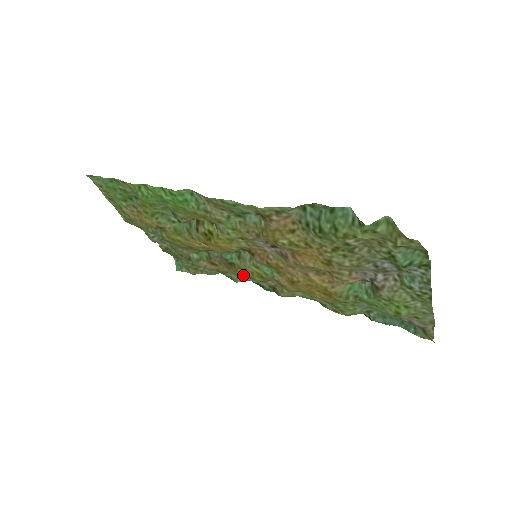
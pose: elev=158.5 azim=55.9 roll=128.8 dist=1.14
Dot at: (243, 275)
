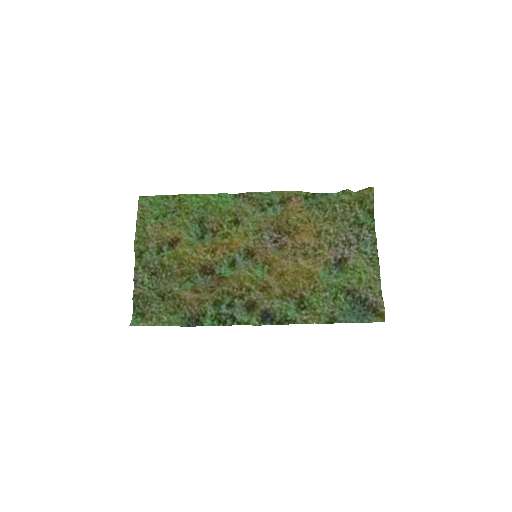
Dot at: (232, 285)
